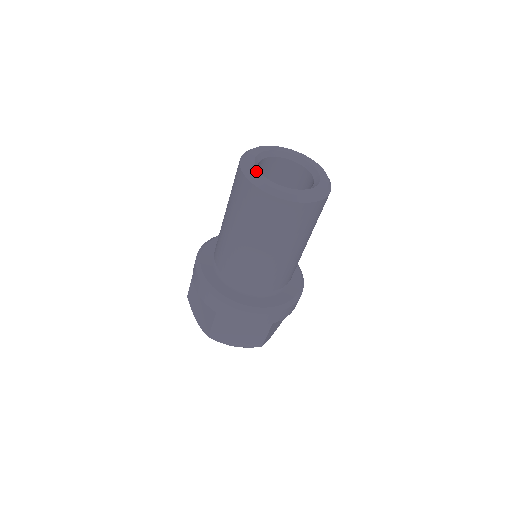
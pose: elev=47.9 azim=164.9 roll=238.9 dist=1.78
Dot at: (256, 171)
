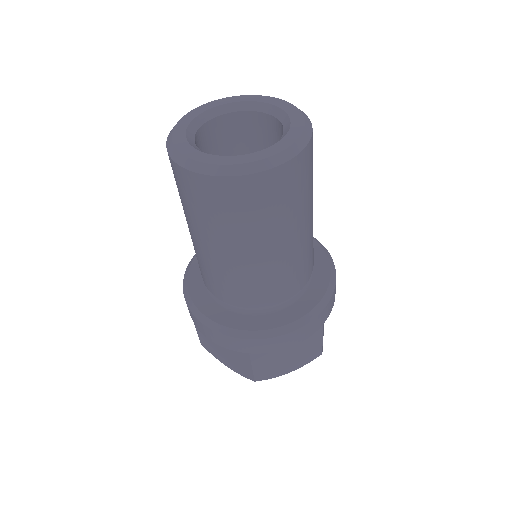
Dot at: (198, 154)
